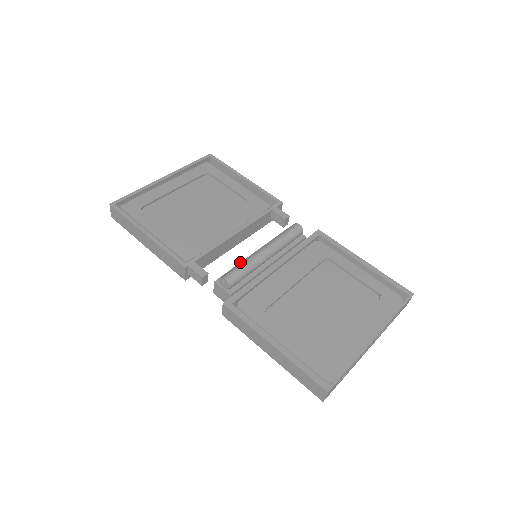
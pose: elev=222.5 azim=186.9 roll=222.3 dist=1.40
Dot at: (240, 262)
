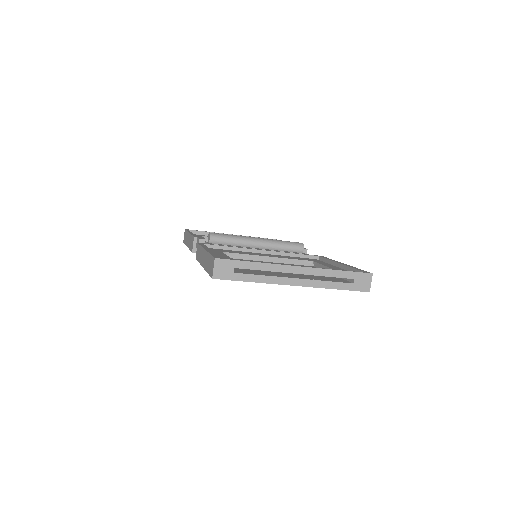
Dot at: occluded
